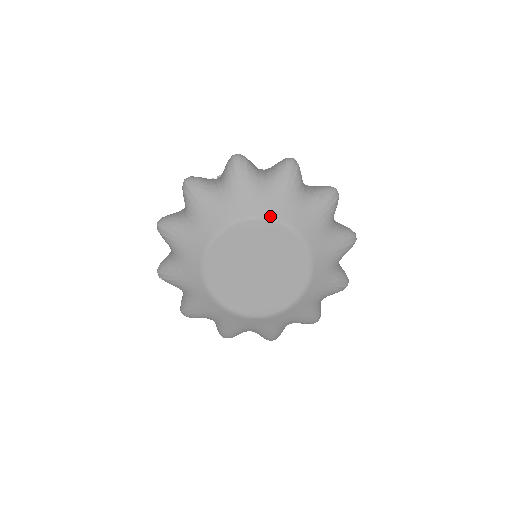
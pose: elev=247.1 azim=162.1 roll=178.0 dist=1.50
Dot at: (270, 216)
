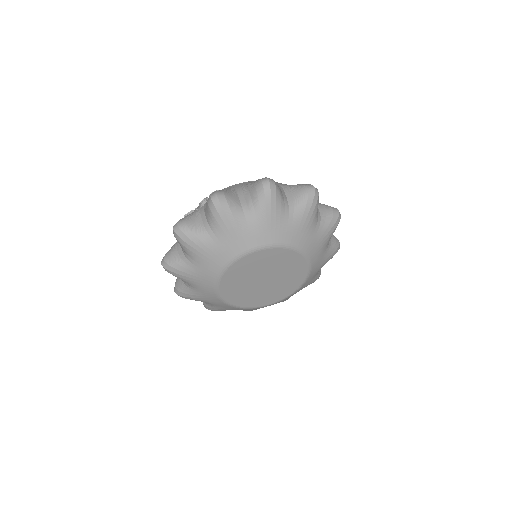
Dot at: (264, 245)
